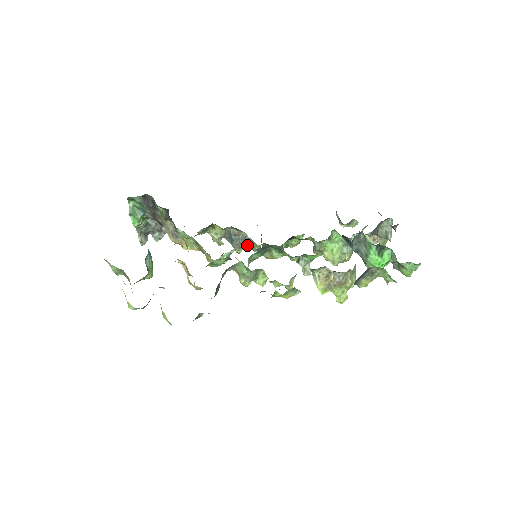
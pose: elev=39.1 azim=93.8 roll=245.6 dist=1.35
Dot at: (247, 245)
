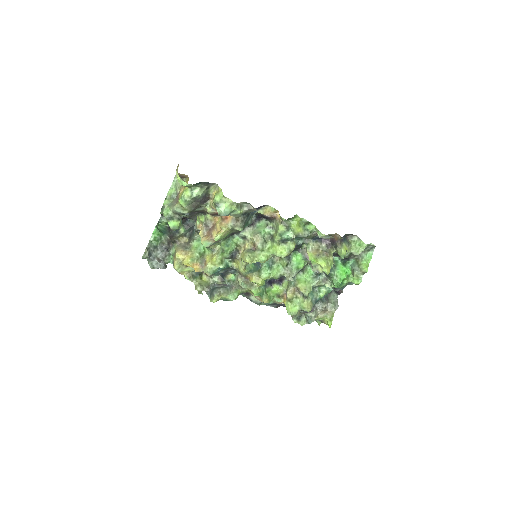
Dot at: (228, 291)
